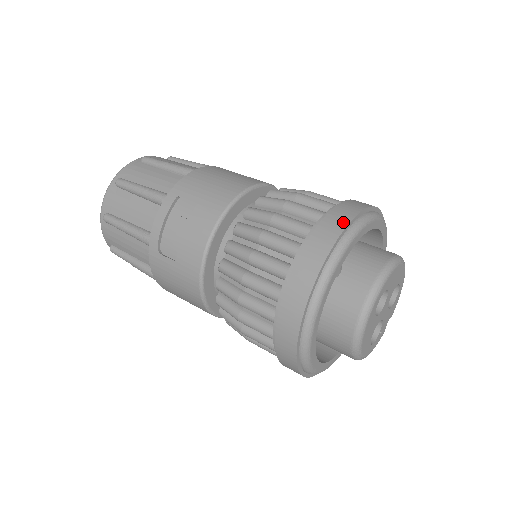
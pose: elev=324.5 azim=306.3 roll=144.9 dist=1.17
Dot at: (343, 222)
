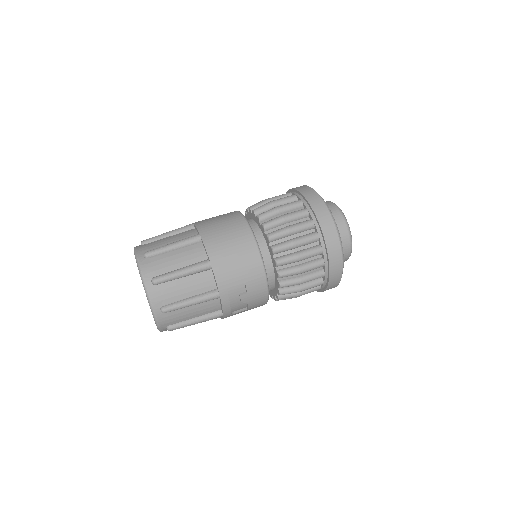
Dot at: (335, 236)
